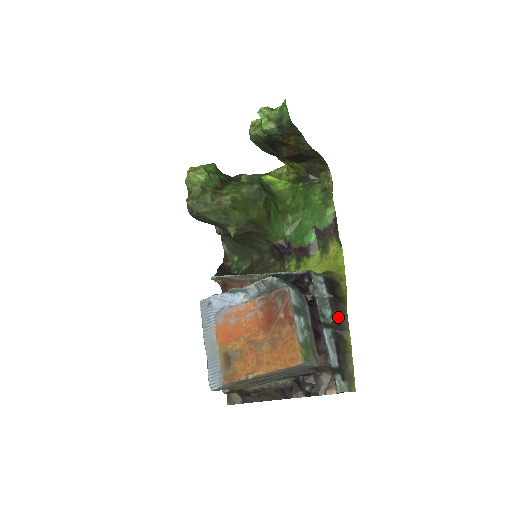
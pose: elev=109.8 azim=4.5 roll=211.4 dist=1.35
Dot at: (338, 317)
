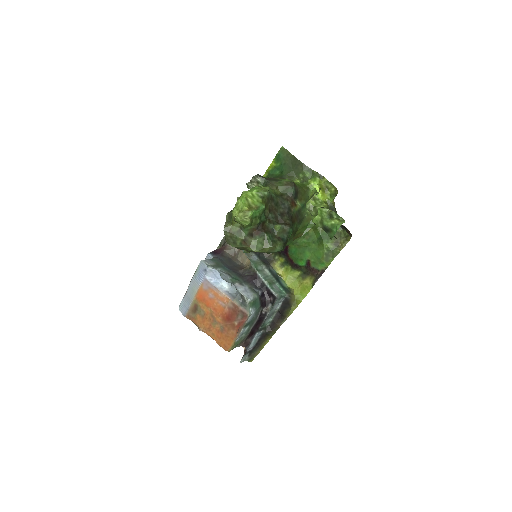
Dot at: (273, 326)
